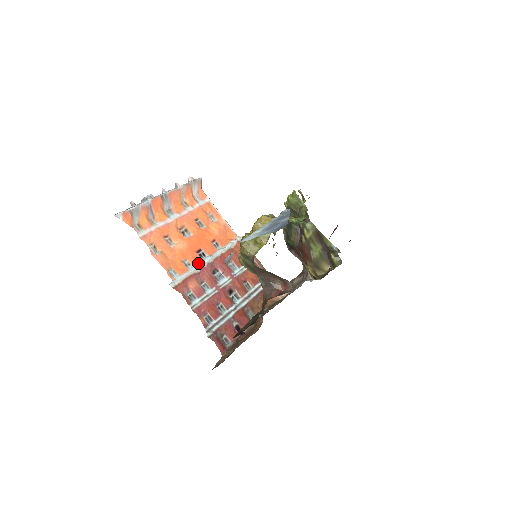
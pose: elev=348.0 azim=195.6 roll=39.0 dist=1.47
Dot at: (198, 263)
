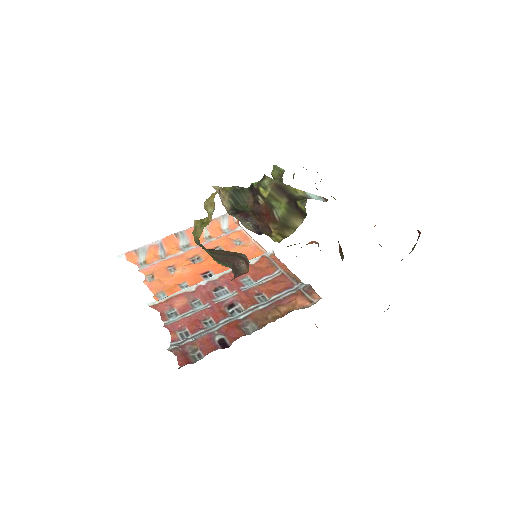
Dot at: (197, 283)
